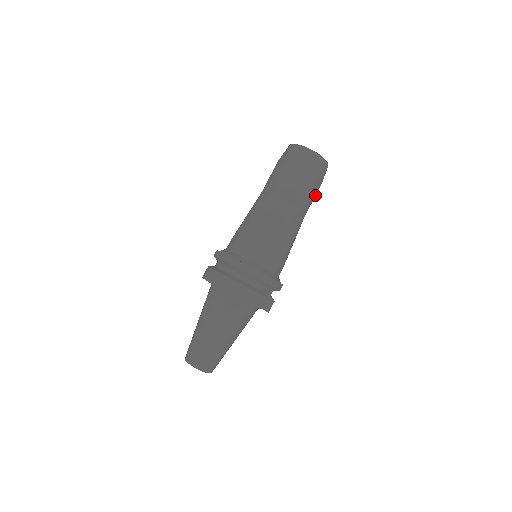
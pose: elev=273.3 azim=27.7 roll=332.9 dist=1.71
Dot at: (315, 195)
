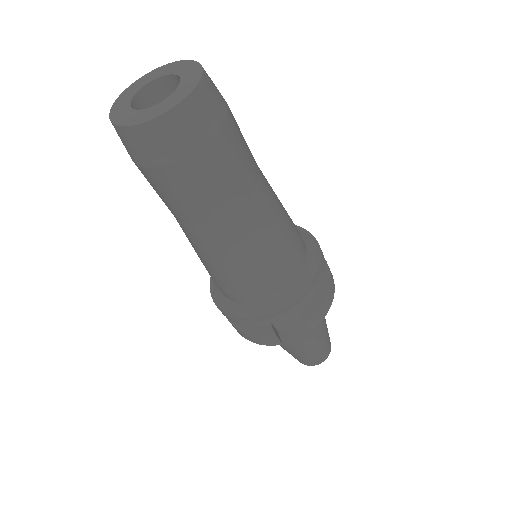
Dot at: (216, 171)
